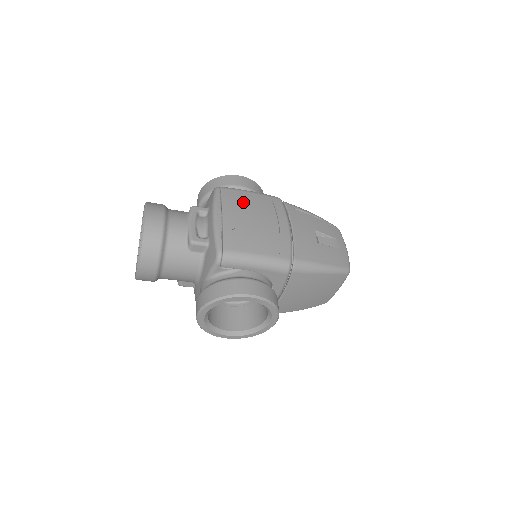
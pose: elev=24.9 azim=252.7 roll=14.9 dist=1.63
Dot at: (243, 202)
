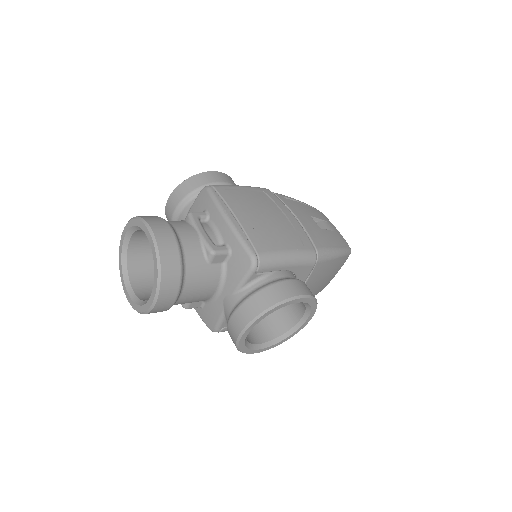
Dot at: (243, 198)
